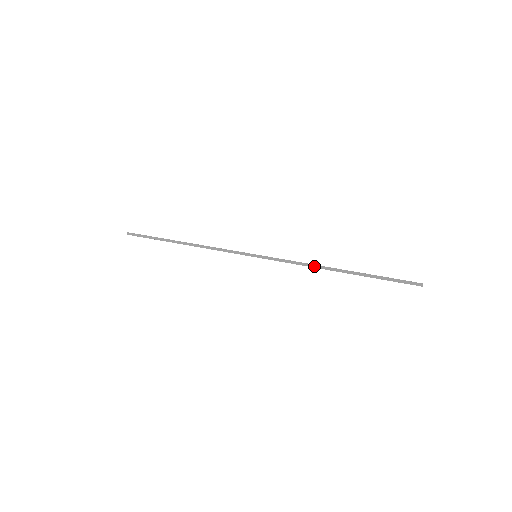
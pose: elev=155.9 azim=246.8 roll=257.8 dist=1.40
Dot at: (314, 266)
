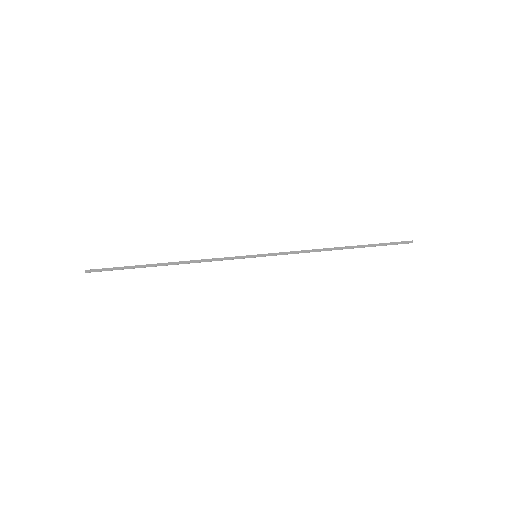
Dot at: (317, 250)
